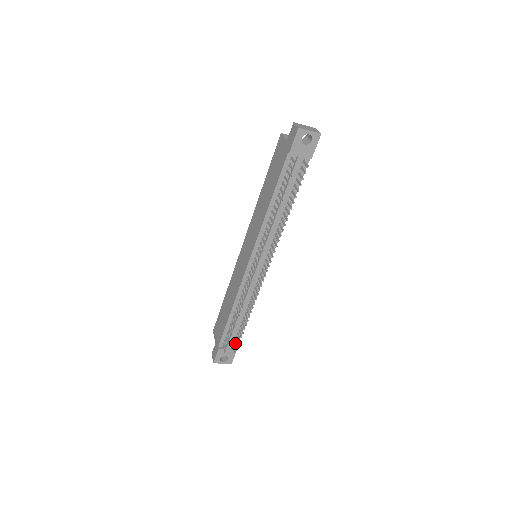
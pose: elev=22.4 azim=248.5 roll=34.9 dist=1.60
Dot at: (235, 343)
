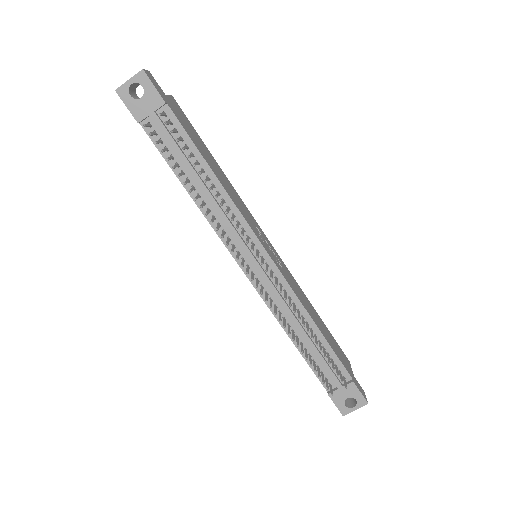
Dot at: (339, 375)
